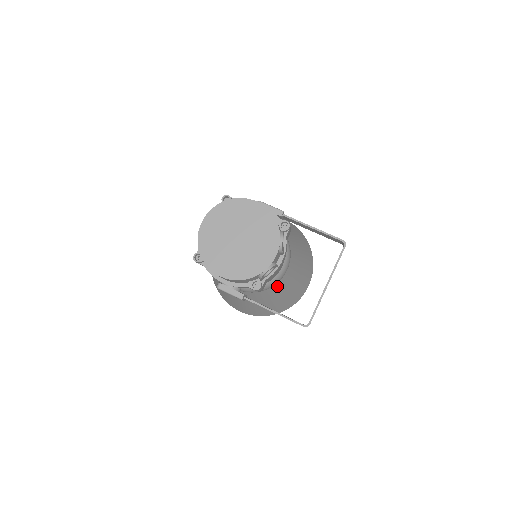
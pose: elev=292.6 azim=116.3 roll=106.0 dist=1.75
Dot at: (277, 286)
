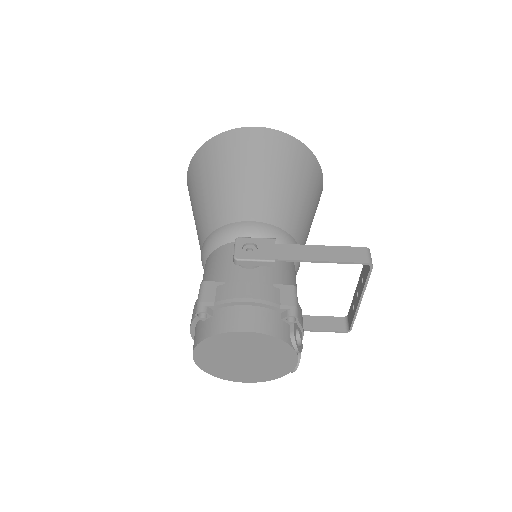
Dot at: occluded
